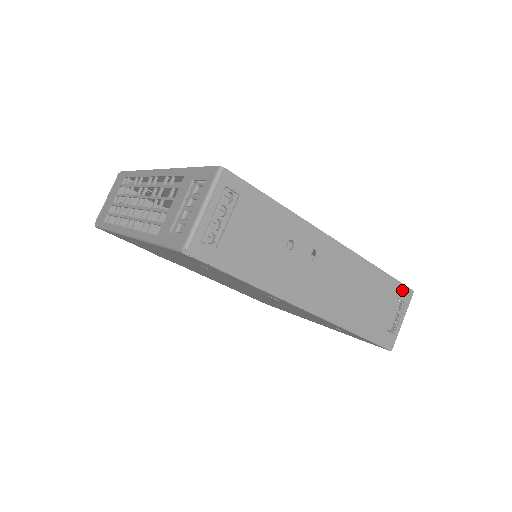
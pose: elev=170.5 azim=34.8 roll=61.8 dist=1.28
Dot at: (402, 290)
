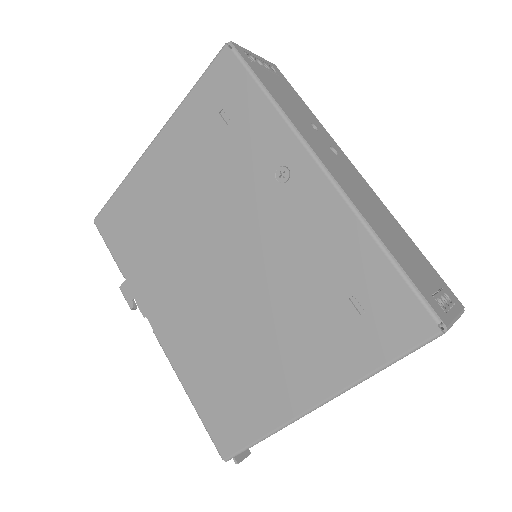
Dot at: (445, 287)
